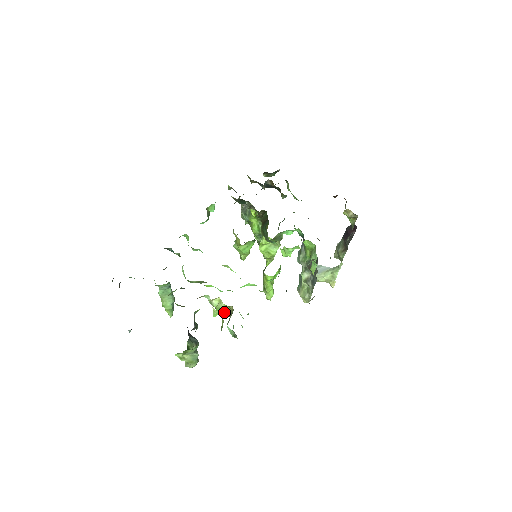
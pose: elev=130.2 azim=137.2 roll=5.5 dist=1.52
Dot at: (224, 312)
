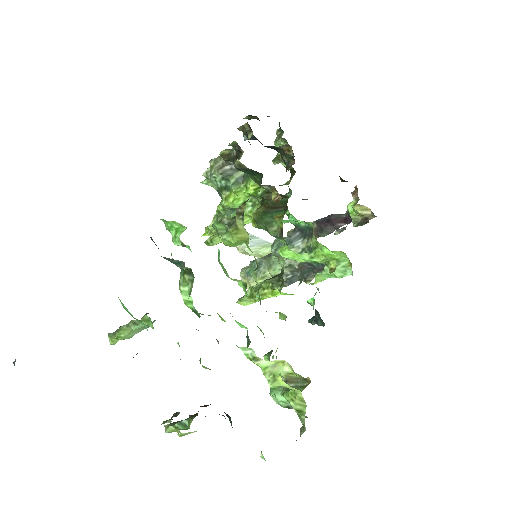
Dot at: occluded
